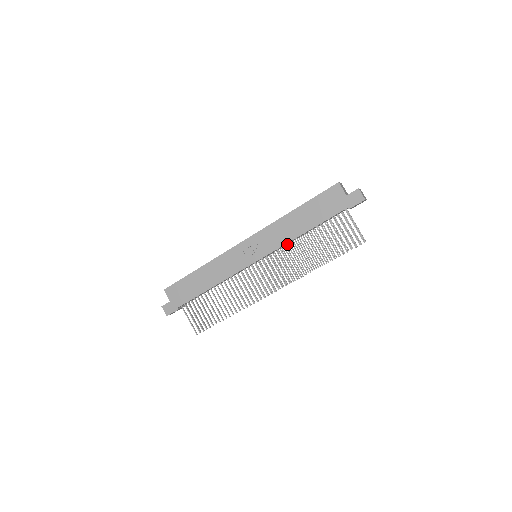
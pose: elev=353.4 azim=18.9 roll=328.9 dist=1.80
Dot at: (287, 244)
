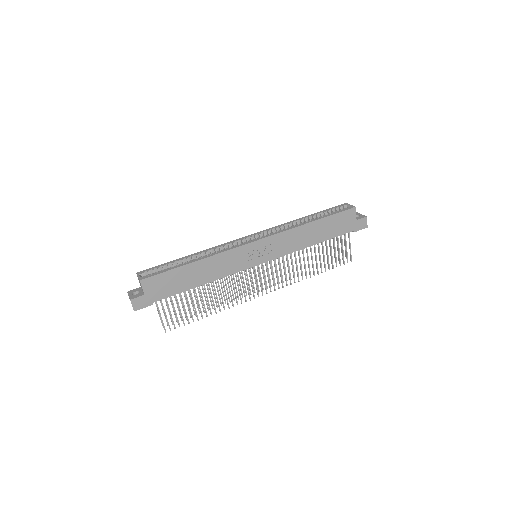
Dot at: occluded
